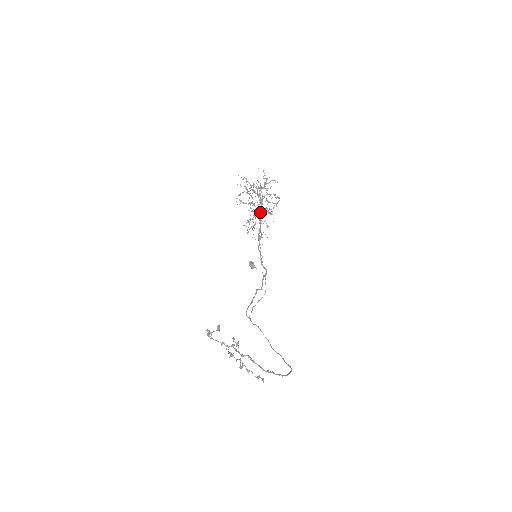
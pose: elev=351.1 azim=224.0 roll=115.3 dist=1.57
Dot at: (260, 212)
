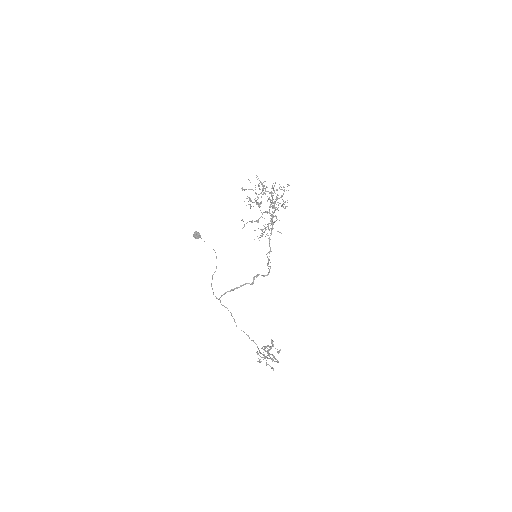
Dot at: (272, 219)
